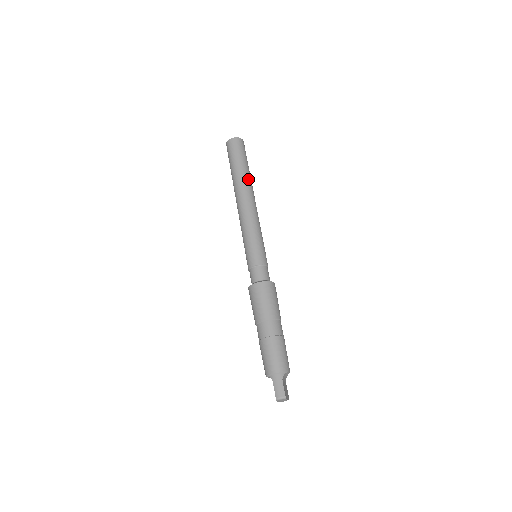
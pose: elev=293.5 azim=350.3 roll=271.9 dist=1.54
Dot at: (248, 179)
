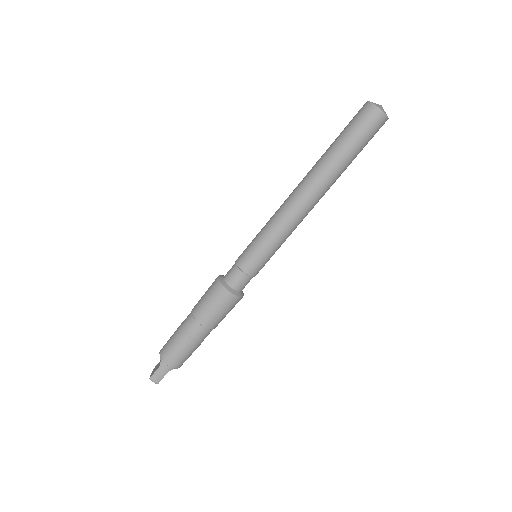
Dot at: (337, 178)
